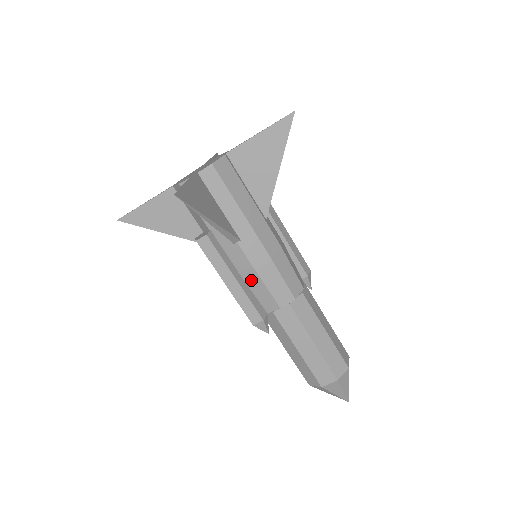
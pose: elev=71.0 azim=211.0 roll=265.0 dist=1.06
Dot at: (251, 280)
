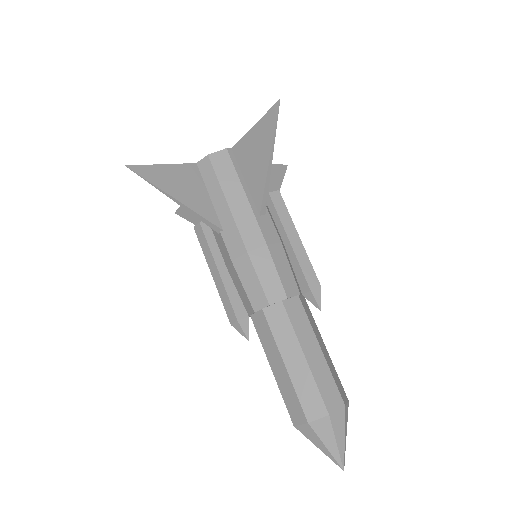
Dot at: (233, 275)
